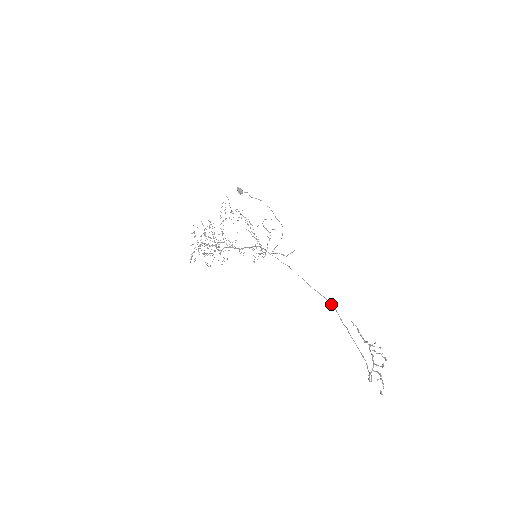
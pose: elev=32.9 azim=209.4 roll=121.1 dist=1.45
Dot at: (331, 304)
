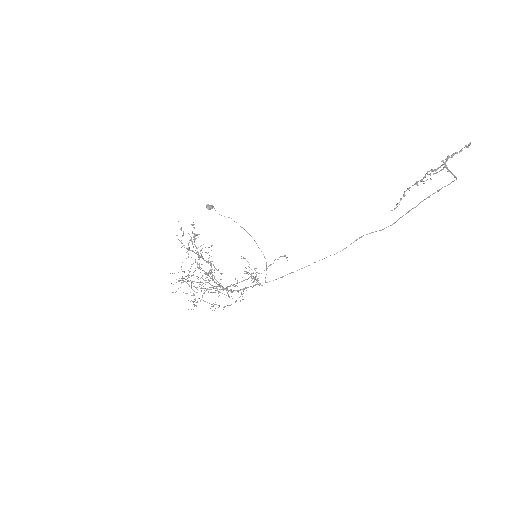
Dot at: (361, 236)
